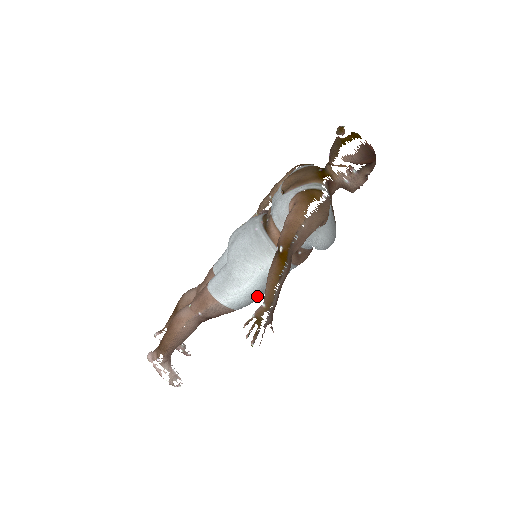
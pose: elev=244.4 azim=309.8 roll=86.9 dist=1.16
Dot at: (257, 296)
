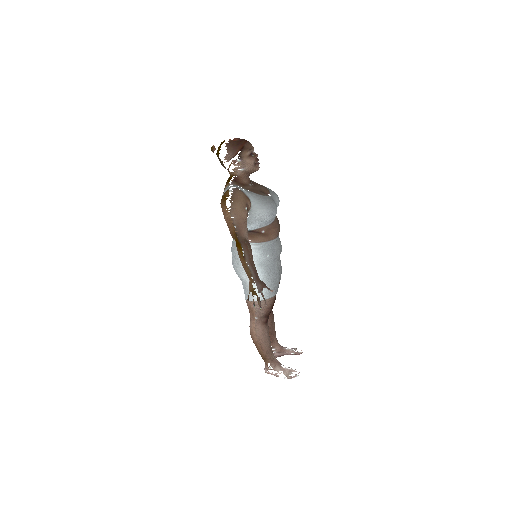
Dot at: (270, 279)
